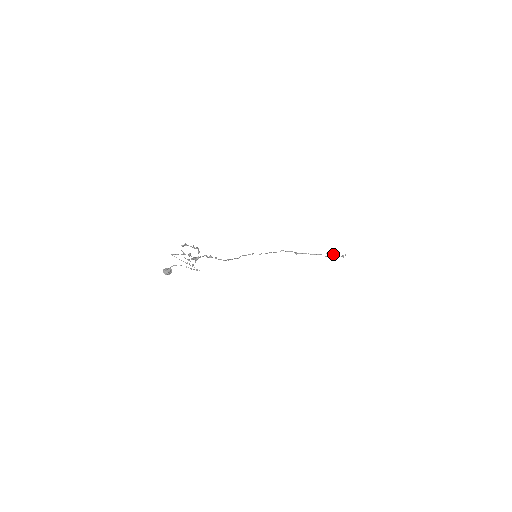
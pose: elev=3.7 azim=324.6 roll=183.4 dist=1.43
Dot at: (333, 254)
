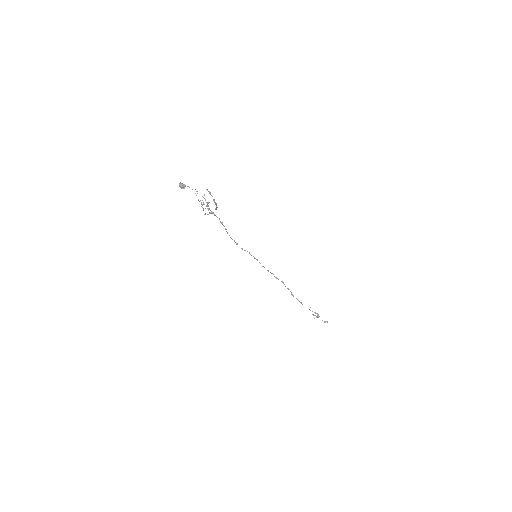
Dot at: (319, 316)
